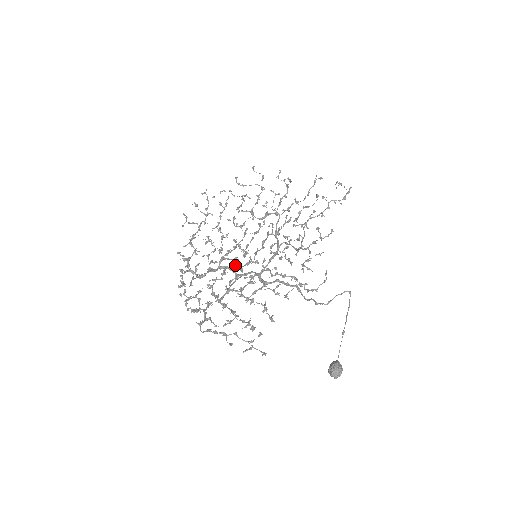
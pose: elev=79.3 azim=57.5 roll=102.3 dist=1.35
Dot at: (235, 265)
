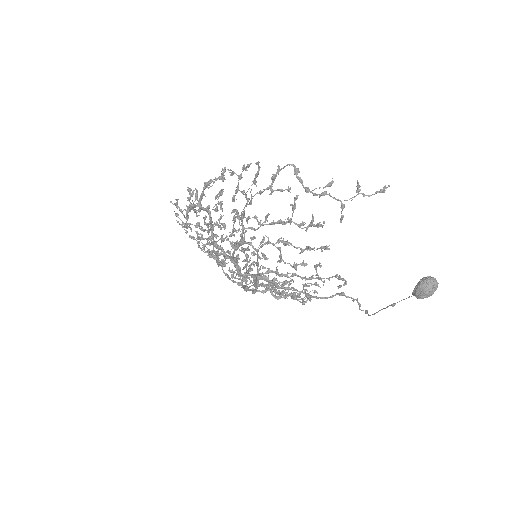
Dot at: occluded
